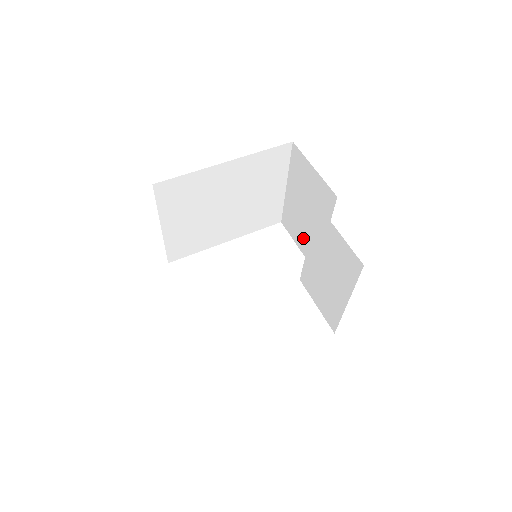
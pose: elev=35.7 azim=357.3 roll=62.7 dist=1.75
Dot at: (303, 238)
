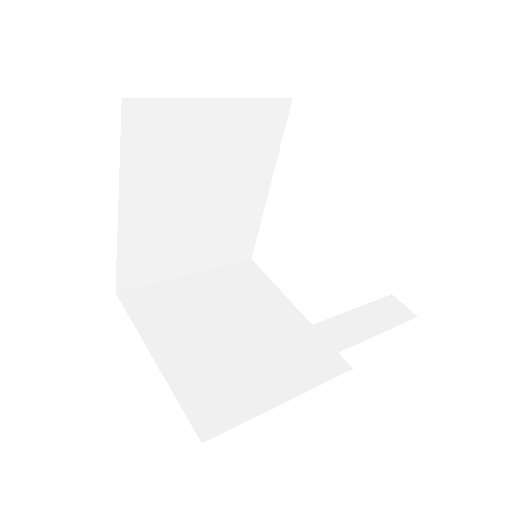
Dot at: occluded
